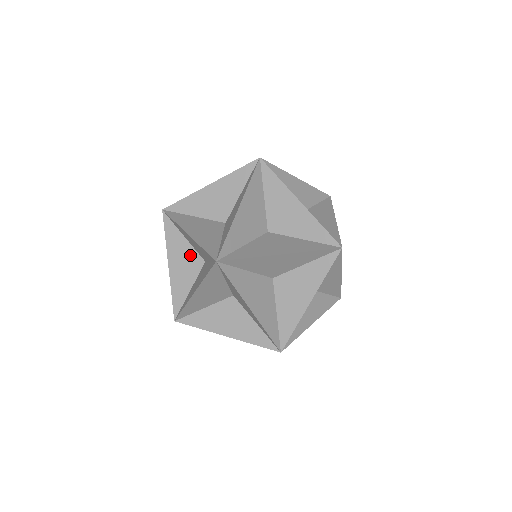
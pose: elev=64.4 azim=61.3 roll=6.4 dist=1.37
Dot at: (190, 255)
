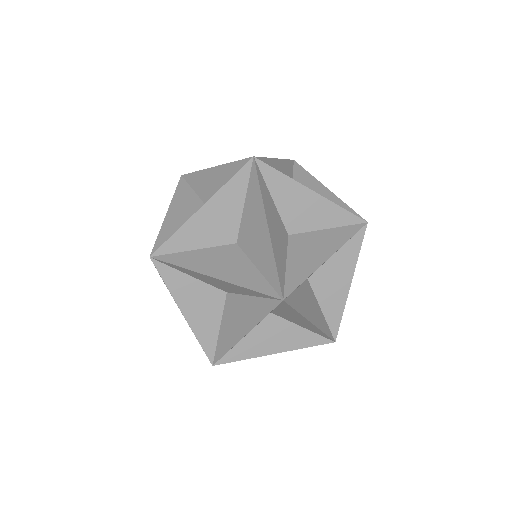
Dot at: occluded
